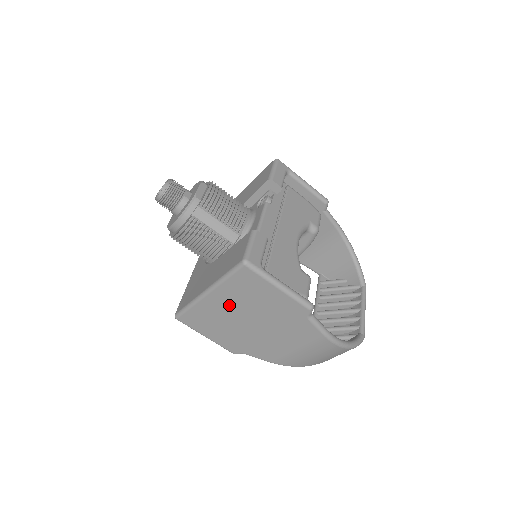
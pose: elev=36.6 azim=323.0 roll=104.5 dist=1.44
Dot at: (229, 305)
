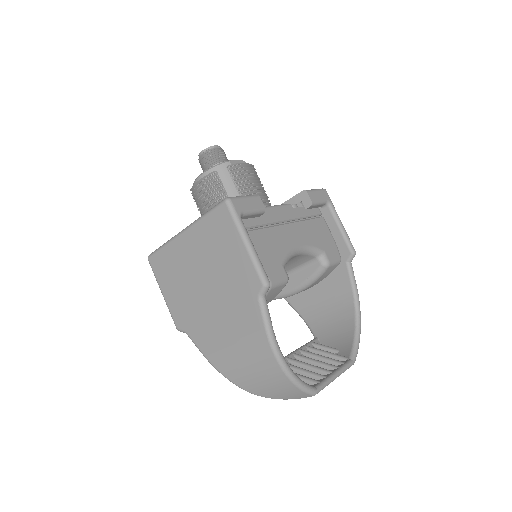
Dot at: (196, 253)
